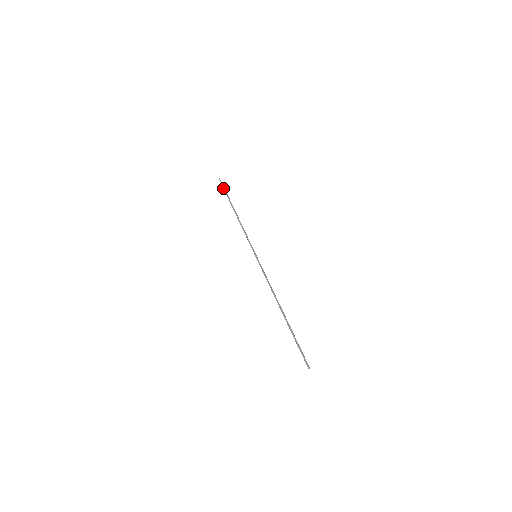
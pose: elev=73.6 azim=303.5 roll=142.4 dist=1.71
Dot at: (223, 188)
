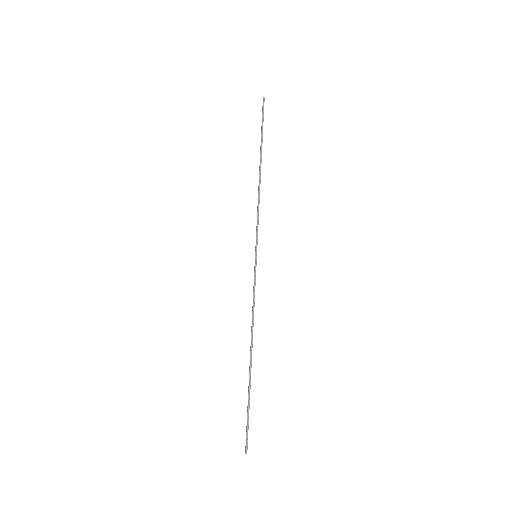
Dot at: (262, 119)
